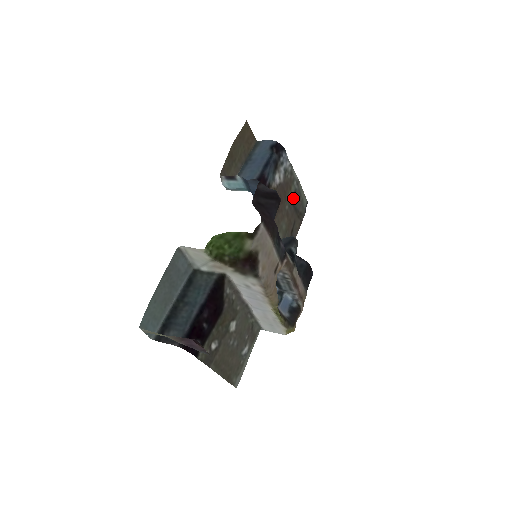
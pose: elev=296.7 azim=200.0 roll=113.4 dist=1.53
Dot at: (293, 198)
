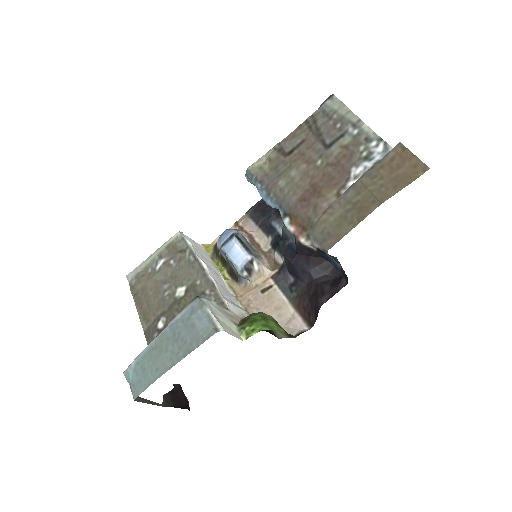
Dot at: (333, 142)
